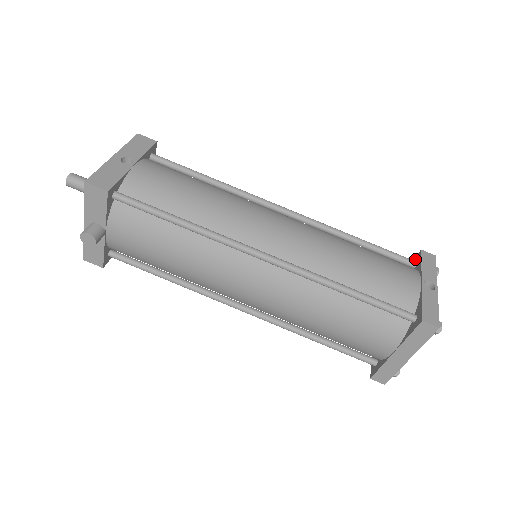
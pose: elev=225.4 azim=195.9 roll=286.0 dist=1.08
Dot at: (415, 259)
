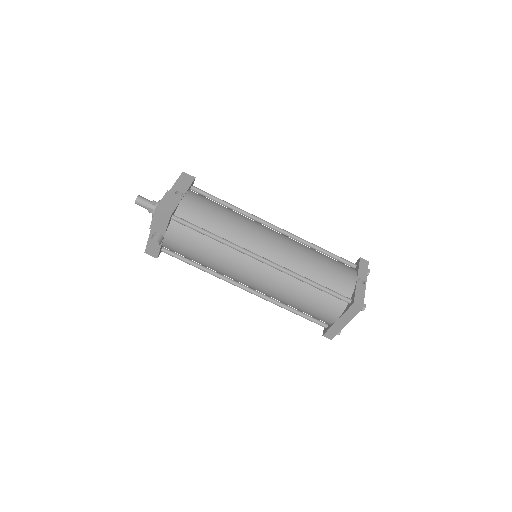
Dot at: (356, 263)
